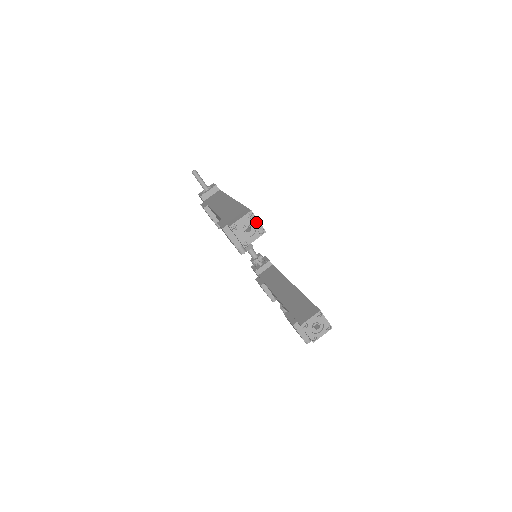
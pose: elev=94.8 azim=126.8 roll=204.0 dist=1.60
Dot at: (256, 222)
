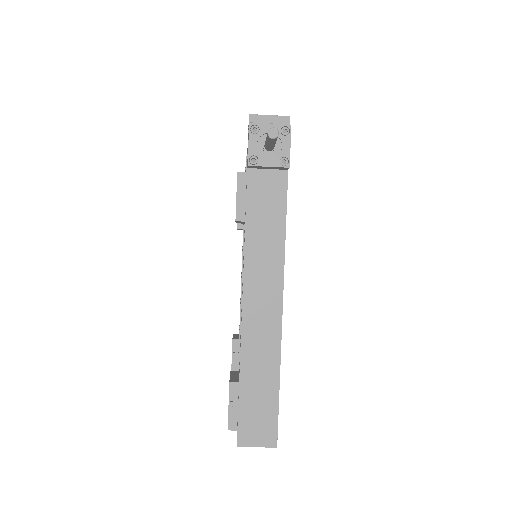
Dot at: occluded
